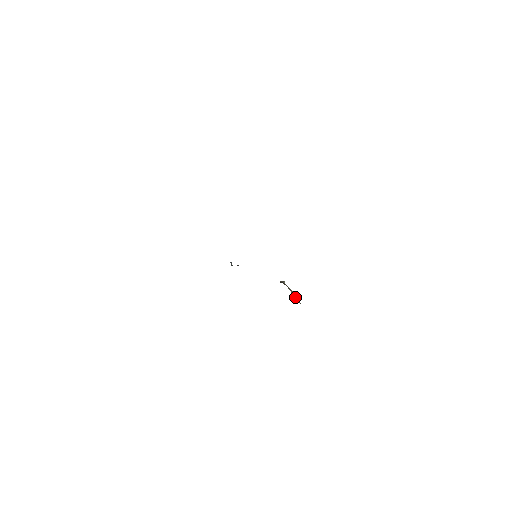
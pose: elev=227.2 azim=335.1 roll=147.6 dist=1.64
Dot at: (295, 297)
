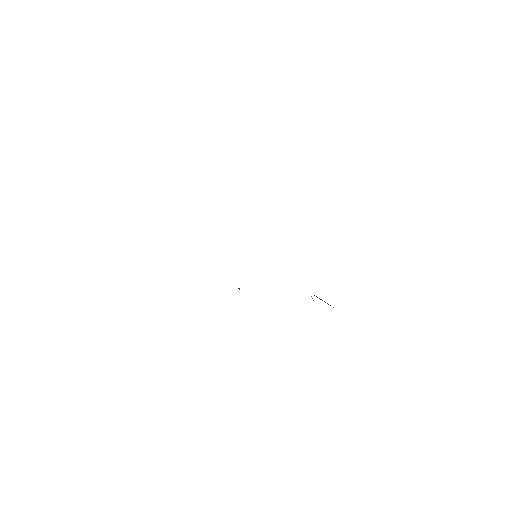
Dot at: (328, 304)
